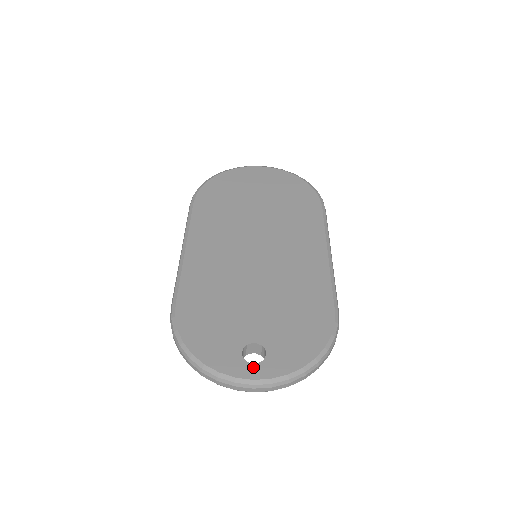
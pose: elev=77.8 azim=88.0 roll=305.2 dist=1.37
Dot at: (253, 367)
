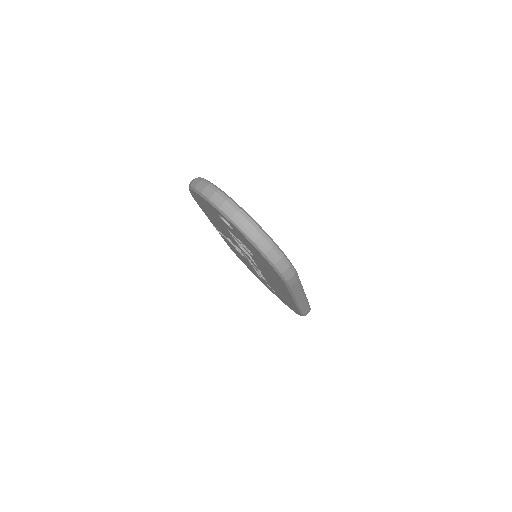
Dot at: occluded
